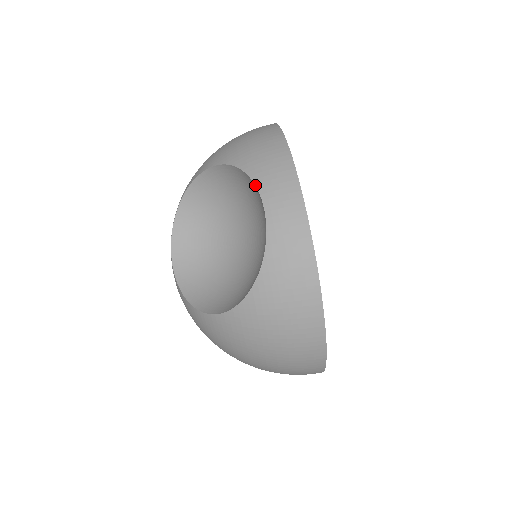
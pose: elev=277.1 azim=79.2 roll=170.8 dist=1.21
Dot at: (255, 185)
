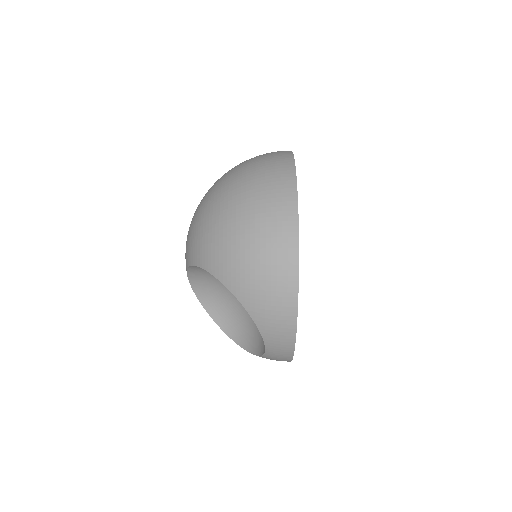
Dot at: occluded
